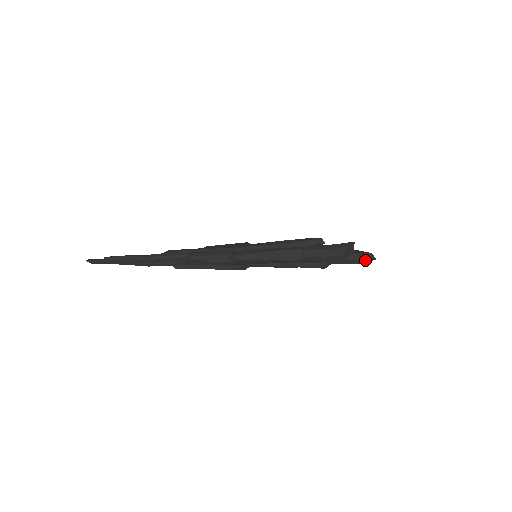
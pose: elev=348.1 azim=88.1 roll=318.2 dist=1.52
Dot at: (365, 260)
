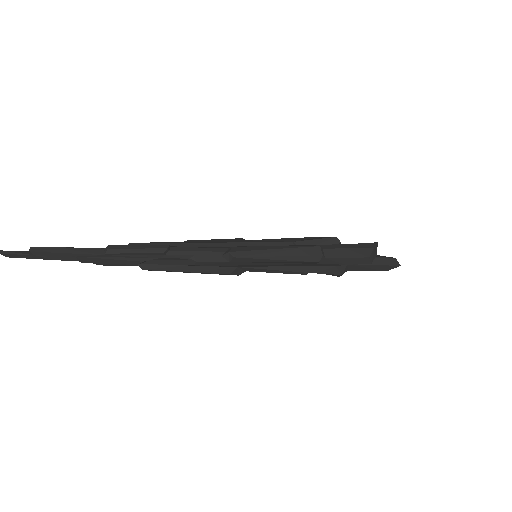
Dot at: (388, 266)
